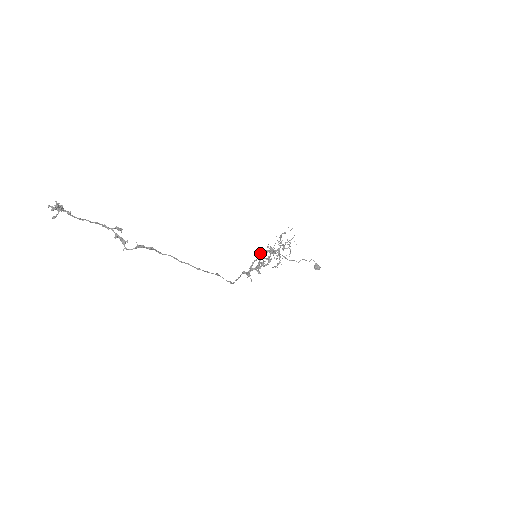
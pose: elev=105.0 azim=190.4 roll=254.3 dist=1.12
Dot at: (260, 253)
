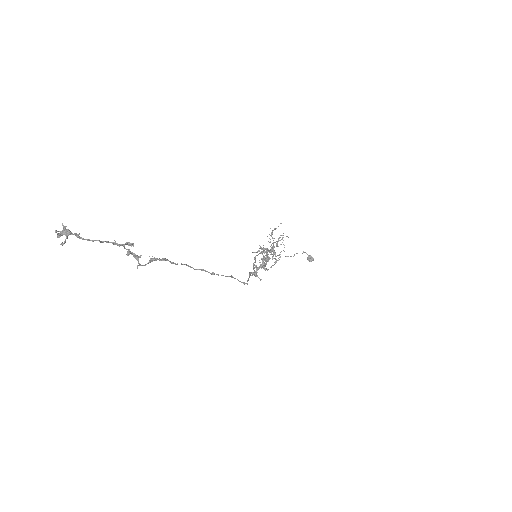
Dot at: (256, 255)
